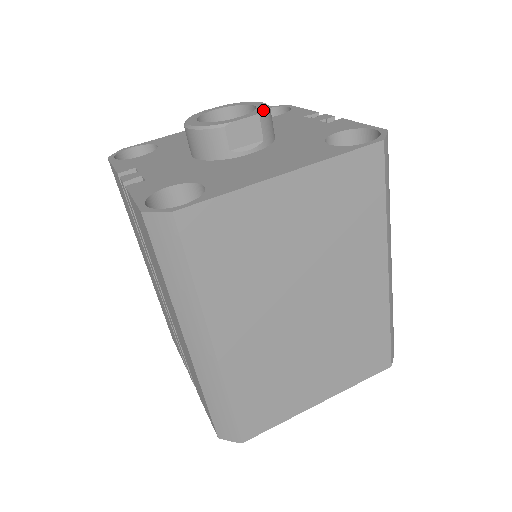
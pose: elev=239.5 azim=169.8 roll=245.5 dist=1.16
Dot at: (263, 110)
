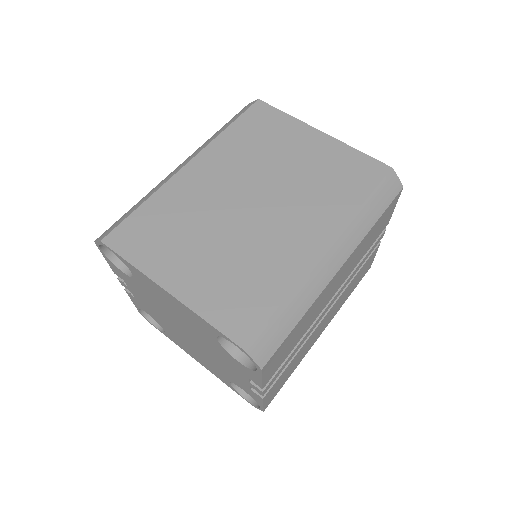
Dot at: occluded
